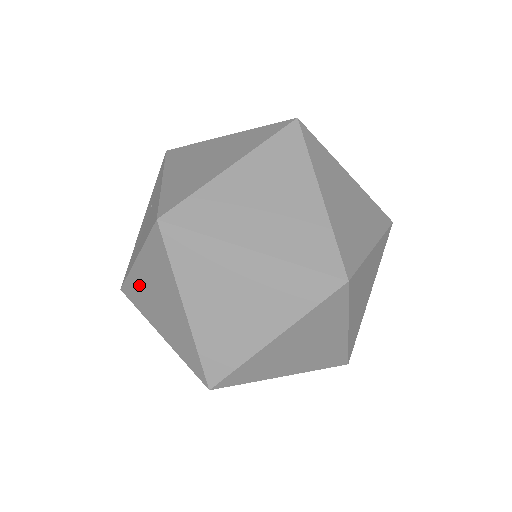
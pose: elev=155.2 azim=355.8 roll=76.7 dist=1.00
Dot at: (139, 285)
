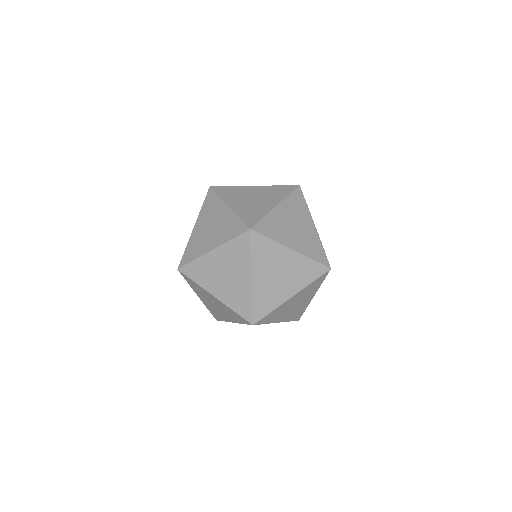
Dot at: occluded
